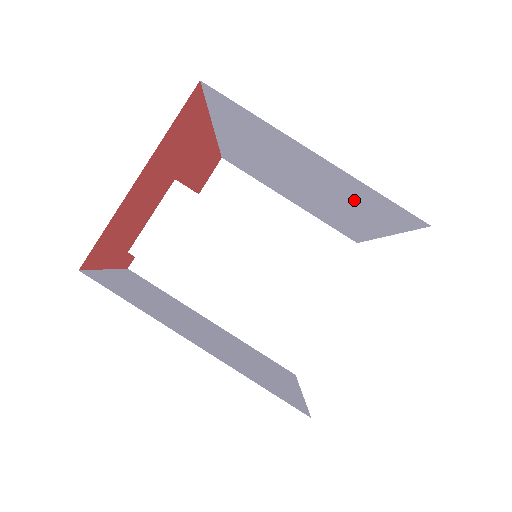
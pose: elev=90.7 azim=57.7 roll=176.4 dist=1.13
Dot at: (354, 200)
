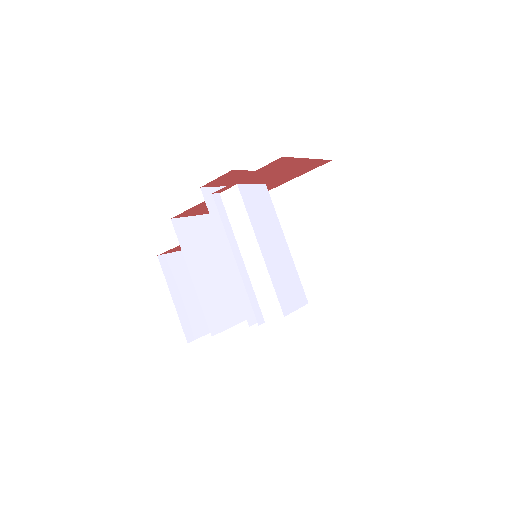
Dot at: (333, 259)
